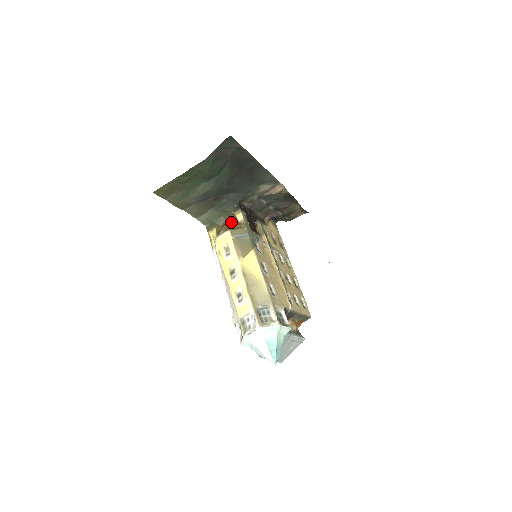
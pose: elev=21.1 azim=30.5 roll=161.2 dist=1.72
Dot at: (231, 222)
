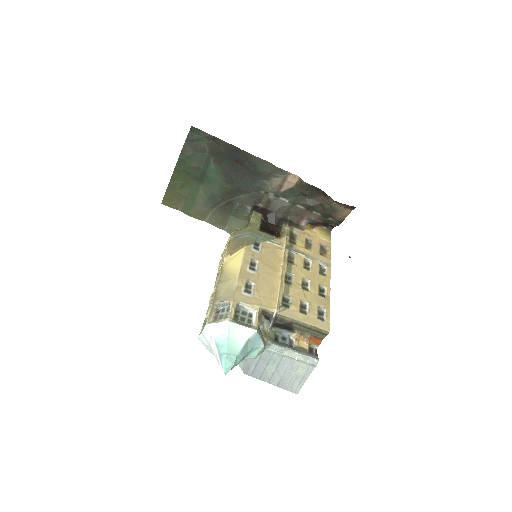
Dot at: occluded
